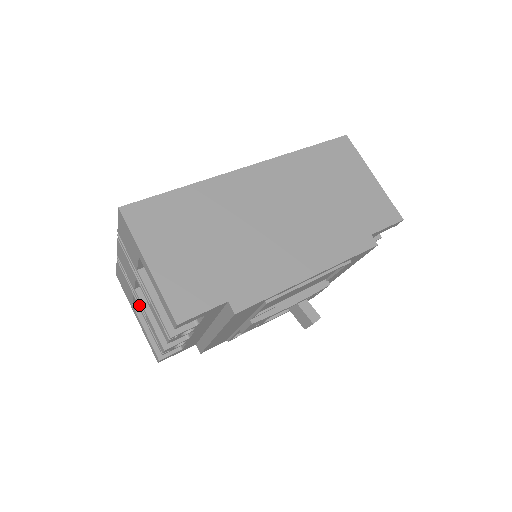
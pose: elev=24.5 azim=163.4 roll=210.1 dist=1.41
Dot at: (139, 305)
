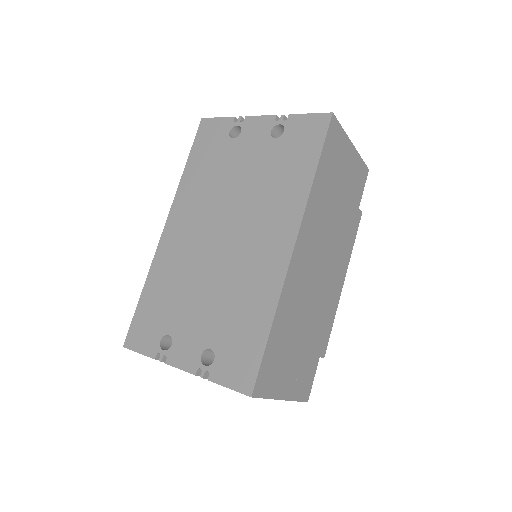
Dot at: occluded
